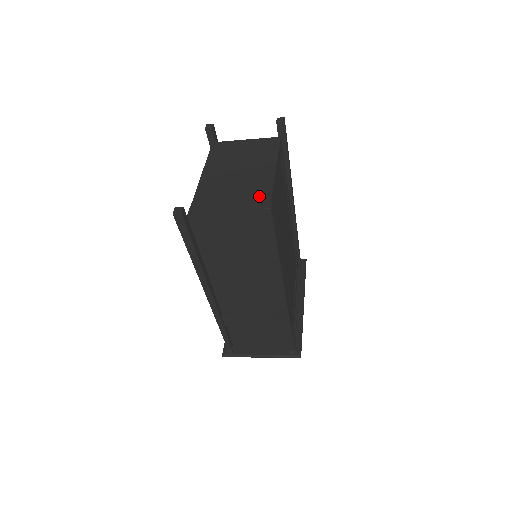
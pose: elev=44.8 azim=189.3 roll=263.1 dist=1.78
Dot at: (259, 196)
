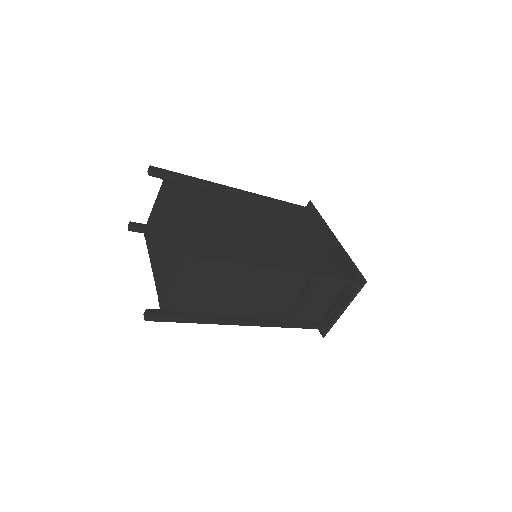
Dot at: (177, 244)
